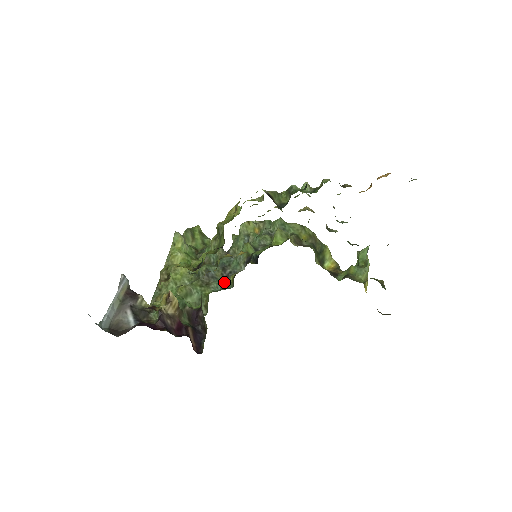
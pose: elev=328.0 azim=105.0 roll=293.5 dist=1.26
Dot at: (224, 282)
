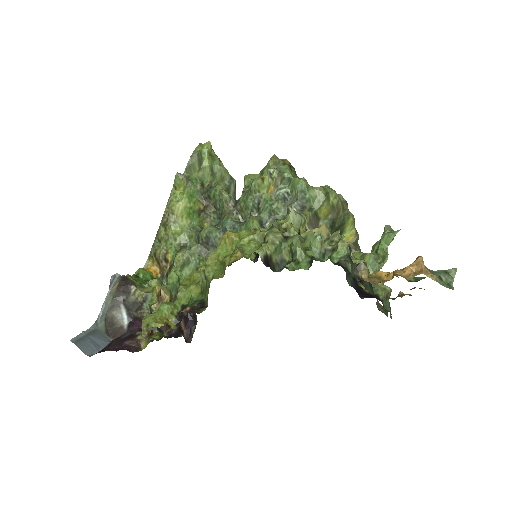
Dot at: occluded
